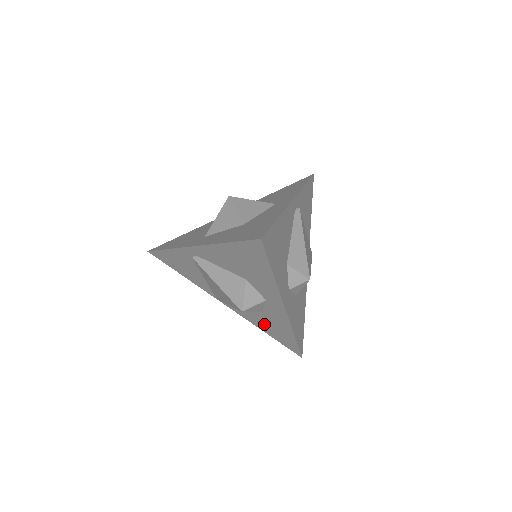
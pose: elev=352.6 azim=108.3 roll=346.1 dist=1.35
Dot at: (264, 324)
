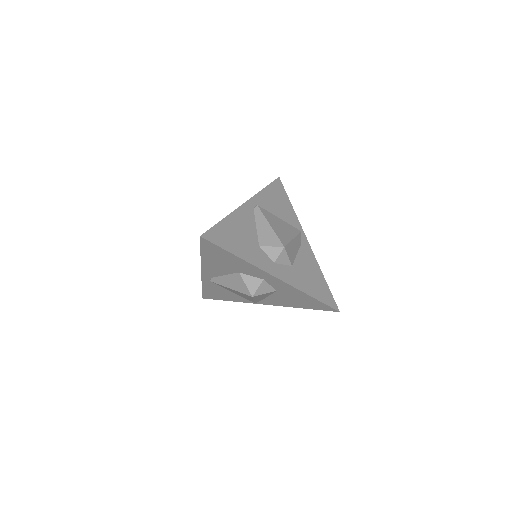
Dot at: (292, 301)
